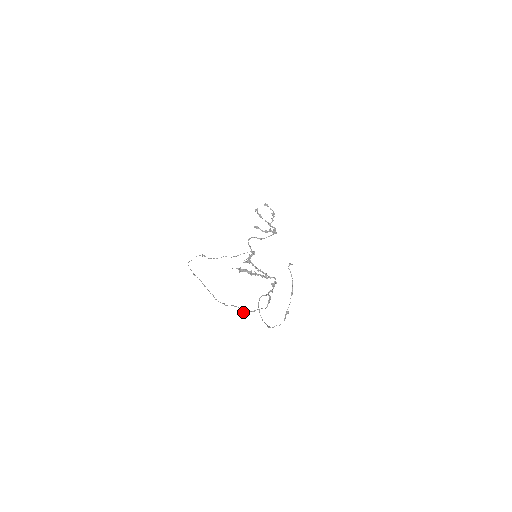
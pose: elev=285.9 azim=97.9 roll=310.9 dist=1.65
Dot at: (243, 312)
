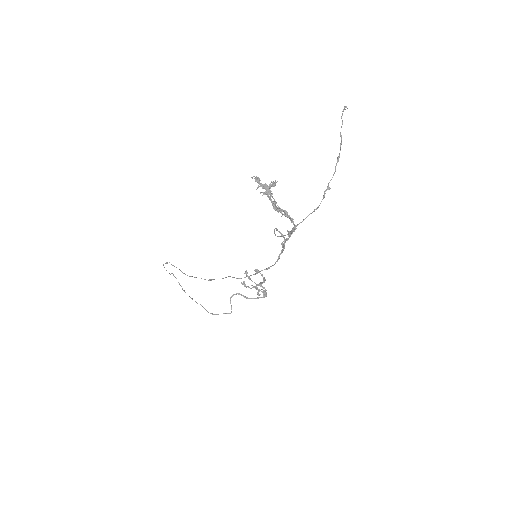
Dot at: (239, 278)
